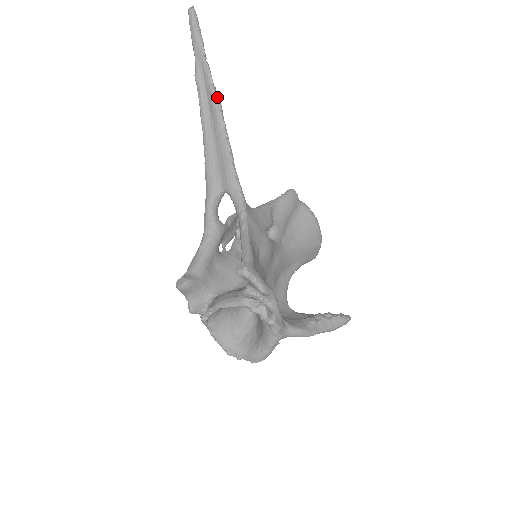
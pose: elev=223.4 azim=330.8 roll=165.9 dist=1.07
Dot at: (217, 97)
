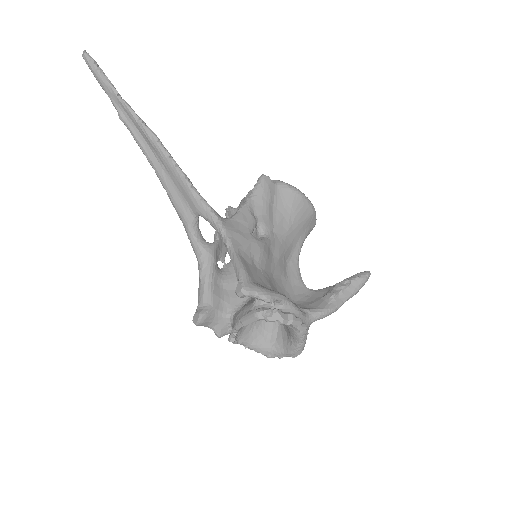
Dot at: (148, 130)
